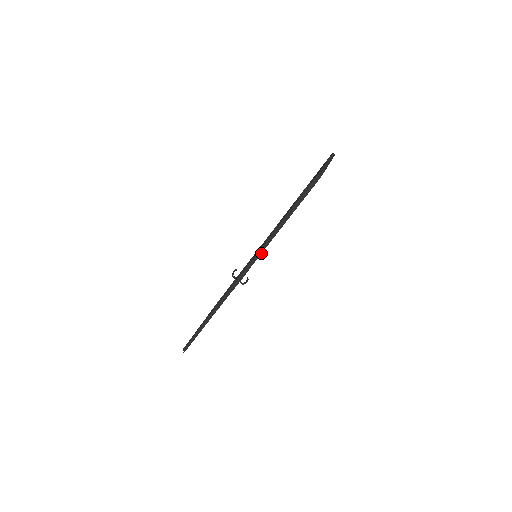
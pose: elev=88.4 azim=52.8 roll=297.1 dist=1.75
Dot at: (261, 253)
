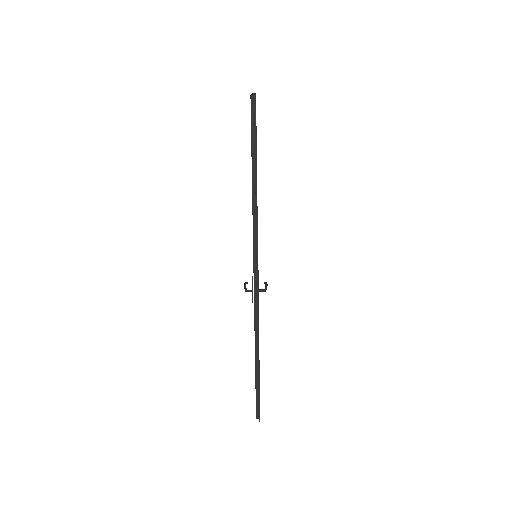
Dot at: (257, 237)
